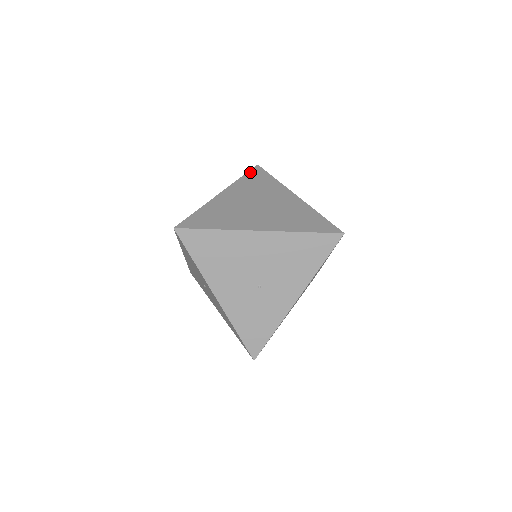
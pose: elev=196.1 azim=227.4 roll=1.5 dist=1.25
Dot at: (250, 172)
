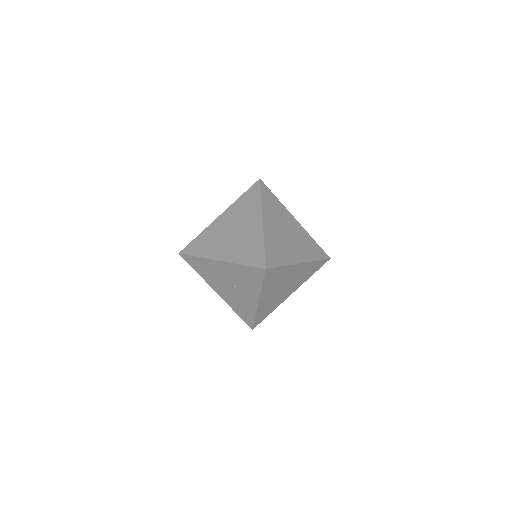
Dot at: (262, 190)
